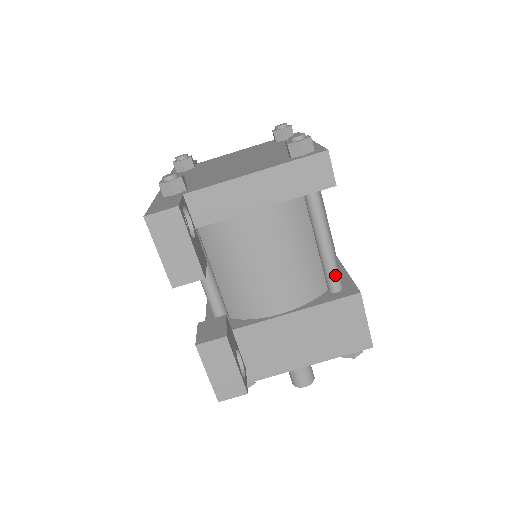
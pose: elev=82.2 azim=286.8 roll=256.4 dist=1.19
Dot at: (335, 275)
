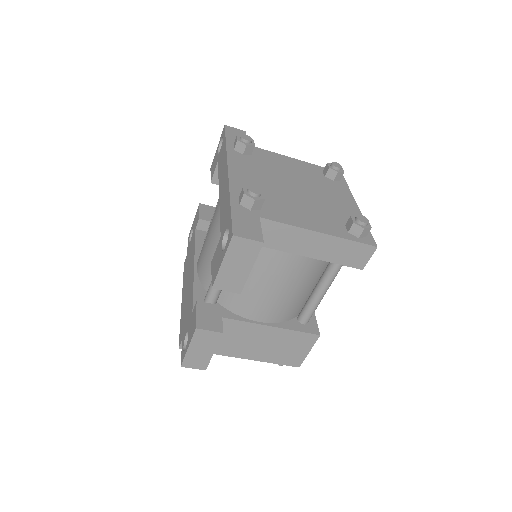
Dot at: (311, 314)
